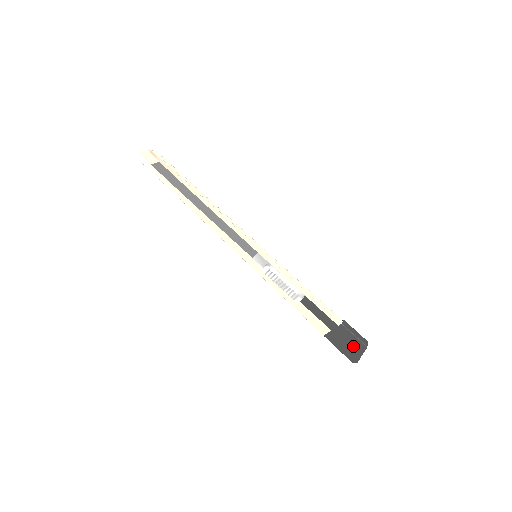
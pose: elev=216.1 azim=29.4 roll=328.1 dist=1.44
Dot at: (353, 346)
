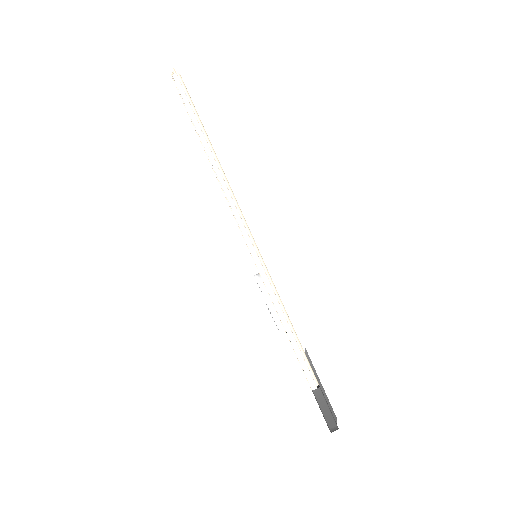
Dot at: occluded
